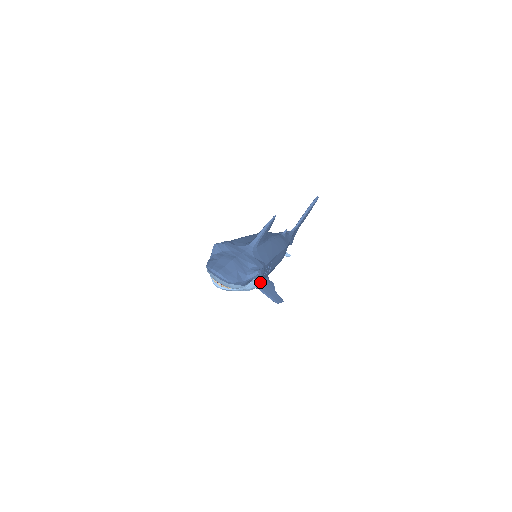
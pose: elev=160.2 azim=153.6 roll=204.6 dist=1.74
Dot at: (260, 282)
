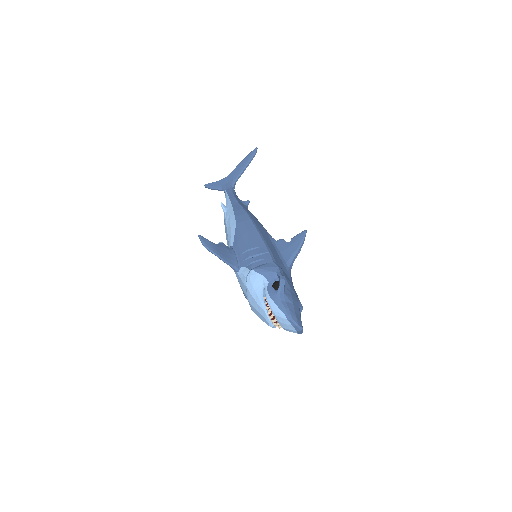
Dot at: occluded
